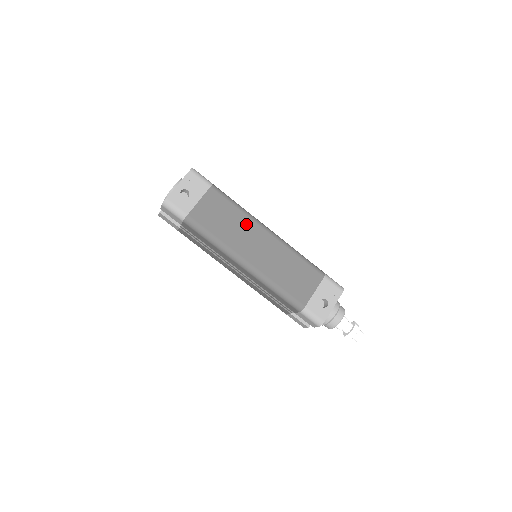
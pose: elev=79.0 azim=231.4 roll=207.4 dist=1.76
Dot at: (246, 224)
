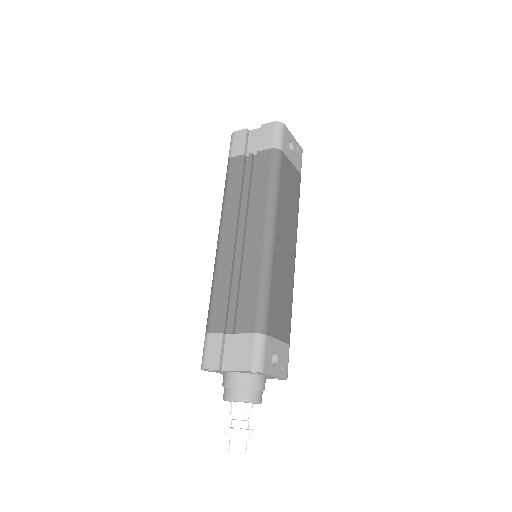
Dot at: (293, 223)
